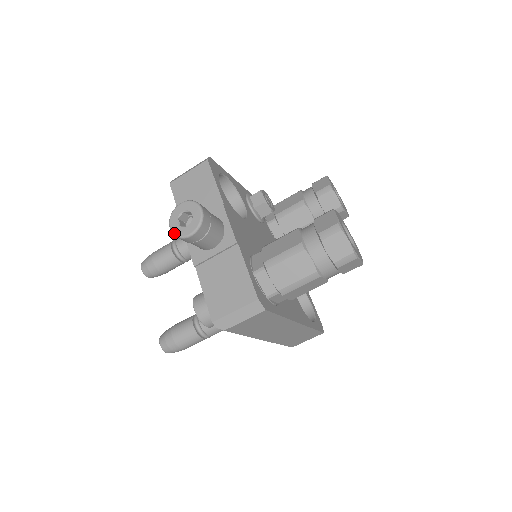
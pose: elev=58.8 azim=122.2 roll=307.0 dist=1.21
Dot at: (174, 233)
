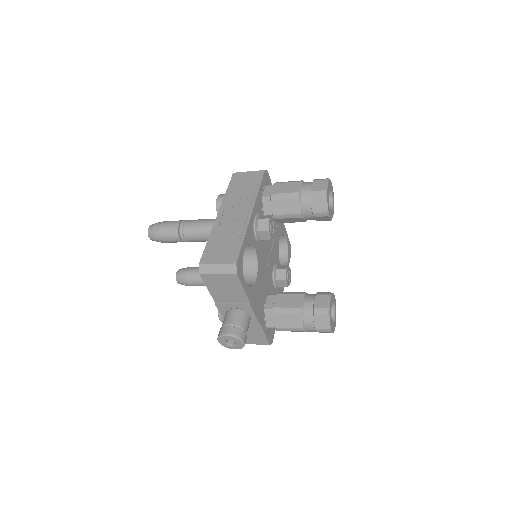
Dot at: occluded
